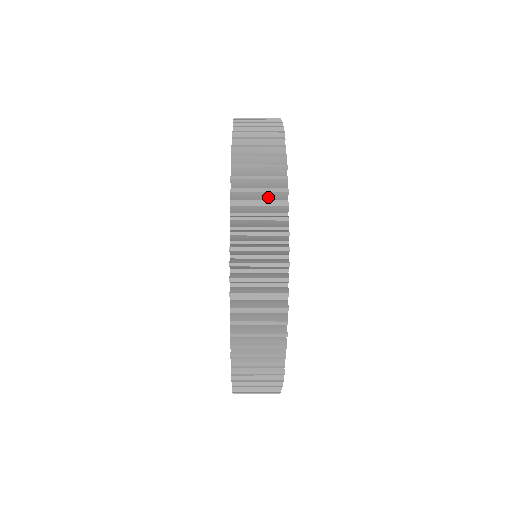
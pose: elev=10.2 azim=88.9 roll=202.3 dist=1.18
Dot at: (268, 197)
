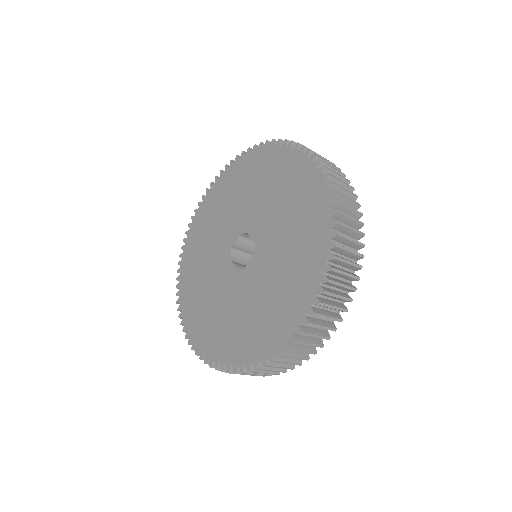
Dot at: (348, 267)
